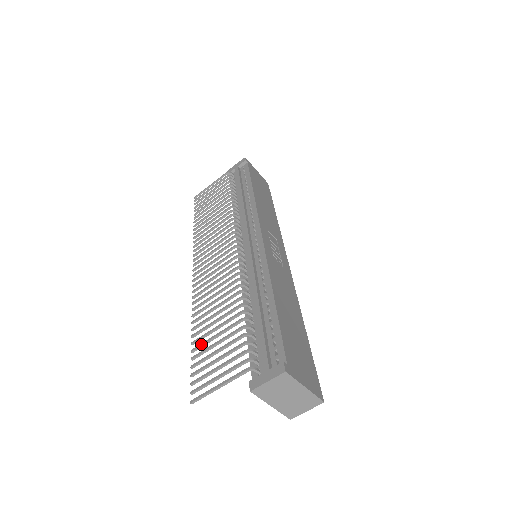
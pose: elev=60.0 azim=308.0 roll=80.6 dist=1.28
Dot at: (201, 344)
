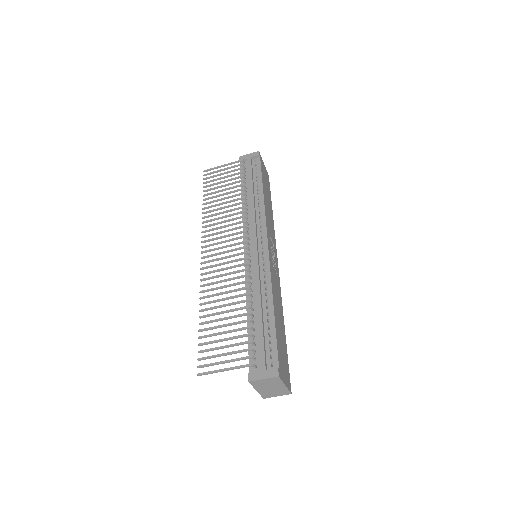
Dot at: (209, 328)
